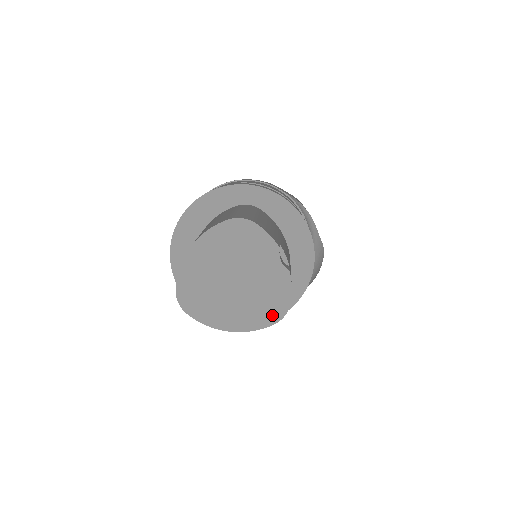
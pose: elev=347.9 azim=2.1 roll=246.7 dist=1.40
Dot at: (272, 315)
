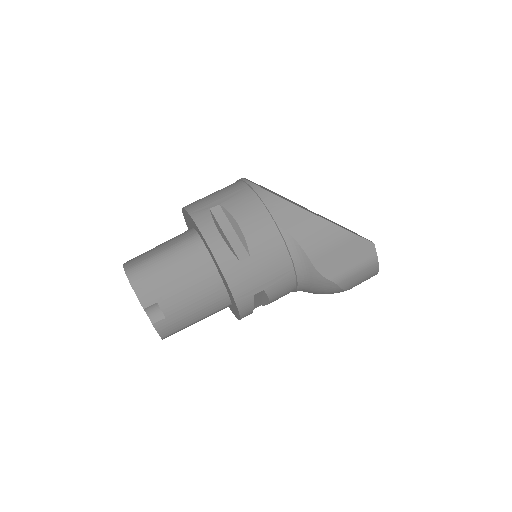
Dot at: occluded
